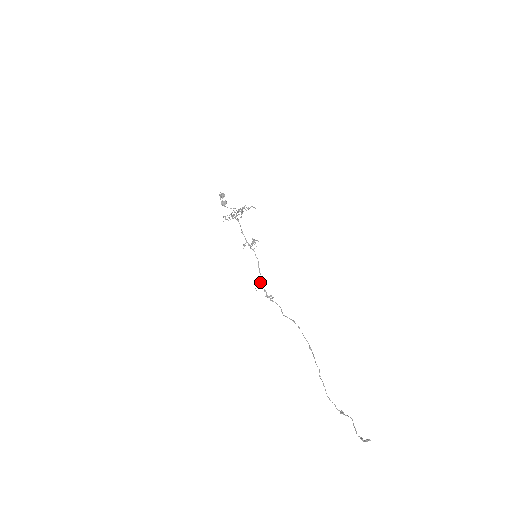
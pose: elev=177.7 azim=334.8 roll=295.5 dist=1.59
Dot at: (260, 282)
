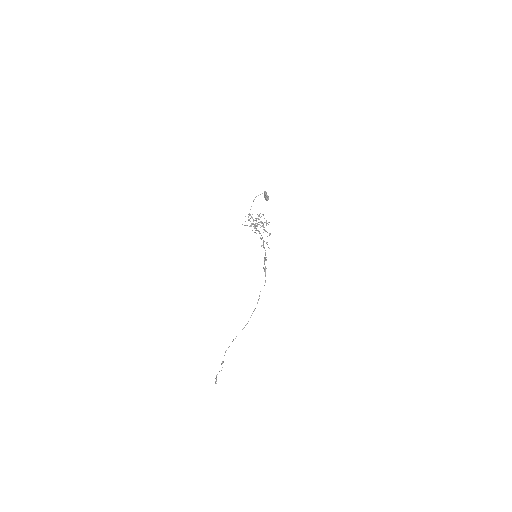
Dot at: (264, 261)
